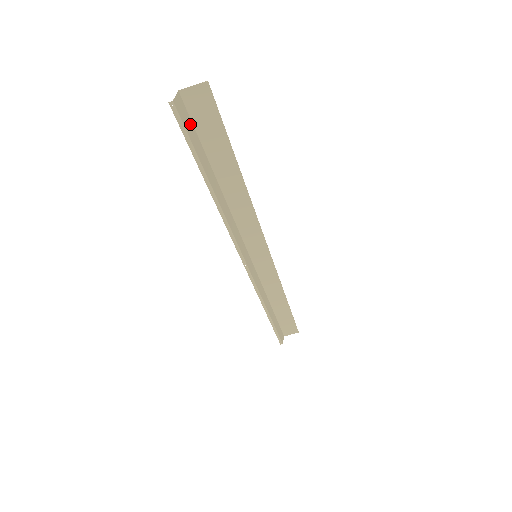
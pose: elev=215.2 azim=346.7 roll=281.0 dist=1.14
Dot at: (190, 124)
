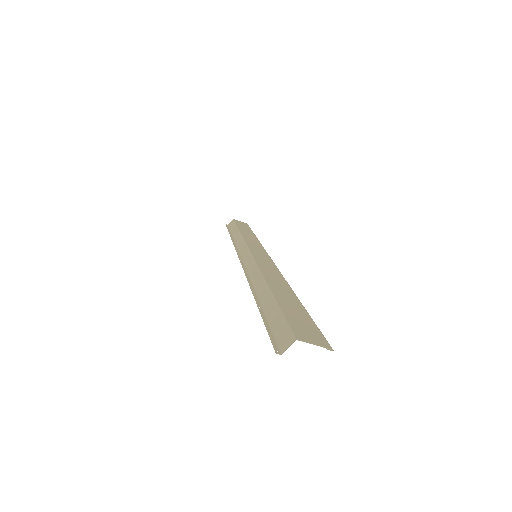
Dot at: (283, 324)
